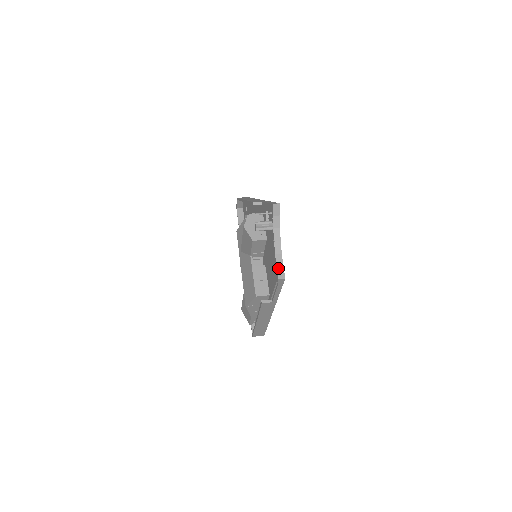
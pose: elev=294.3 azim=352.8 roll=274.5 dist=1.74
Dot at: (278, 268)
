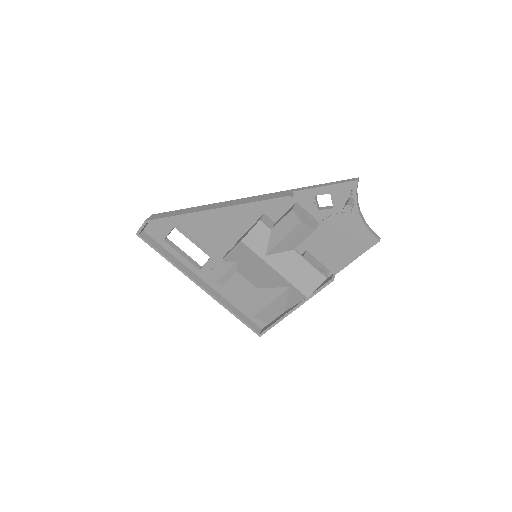
Dot at: (372, 233)
